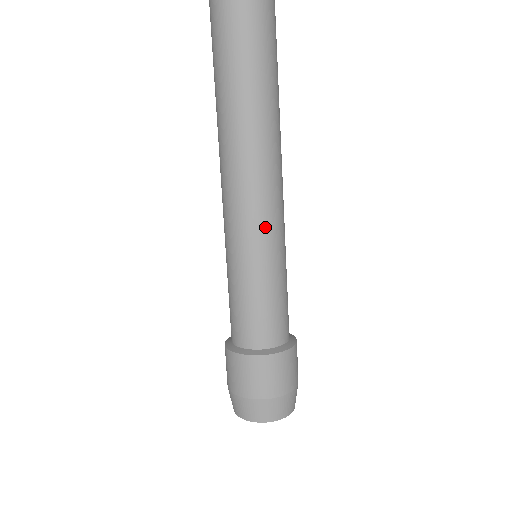
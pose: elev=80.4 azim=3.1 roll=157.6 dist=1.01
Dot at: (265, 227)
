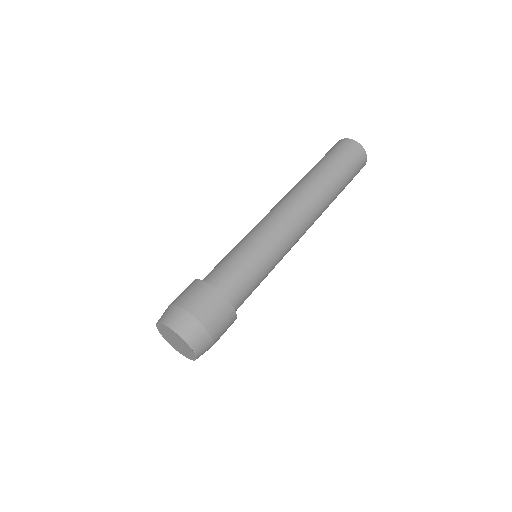
Dot at: (272, 230)
